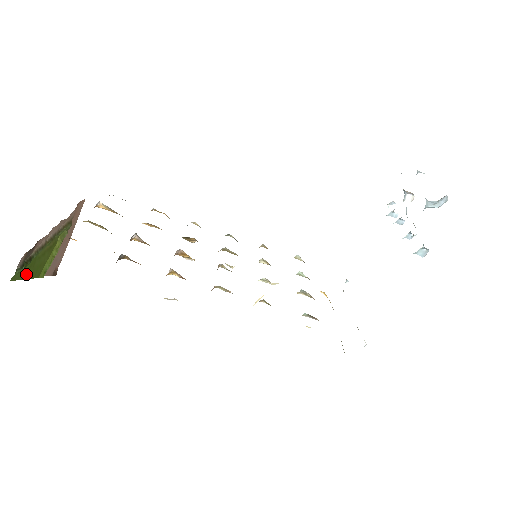
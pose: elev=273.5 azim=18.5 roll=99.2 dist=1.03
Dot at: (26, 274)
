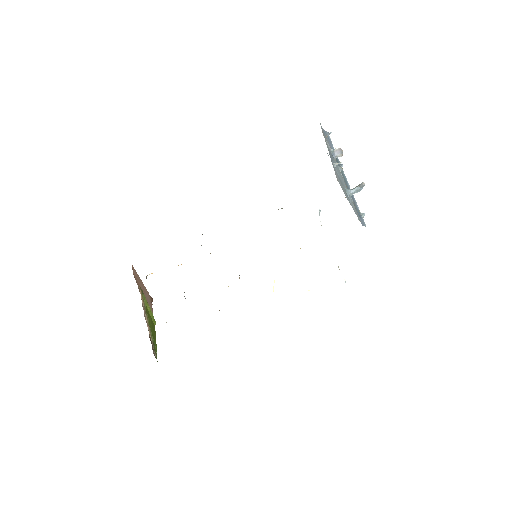
Dot at: (155, 343)
